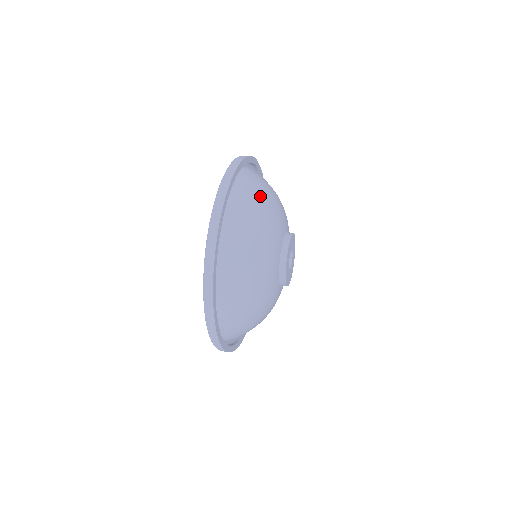
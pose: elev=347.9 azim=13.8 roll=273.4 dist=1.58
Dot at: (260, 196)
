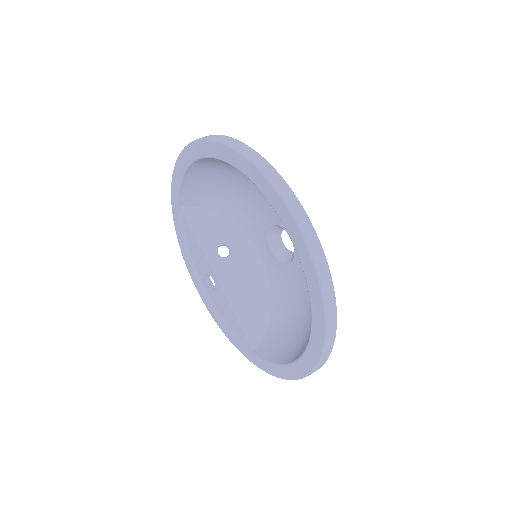
Dot at: occluded
